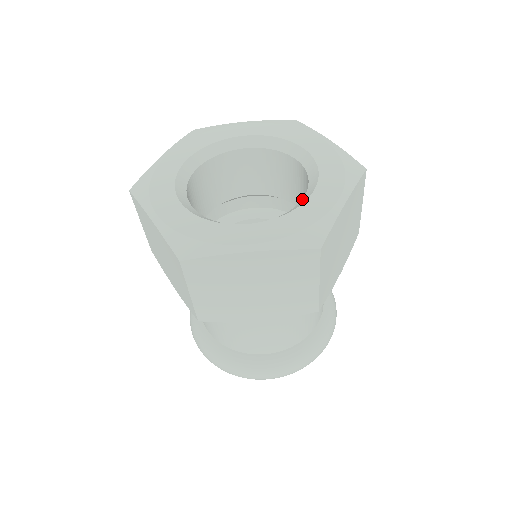
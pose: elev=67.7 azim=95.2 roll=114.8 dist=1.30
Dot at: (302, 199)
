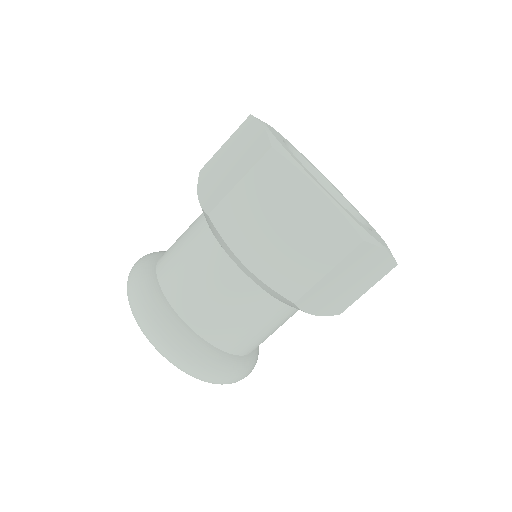
Dot at: occluded
